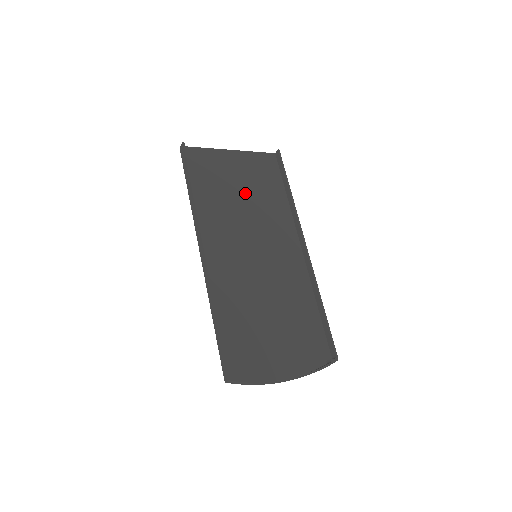
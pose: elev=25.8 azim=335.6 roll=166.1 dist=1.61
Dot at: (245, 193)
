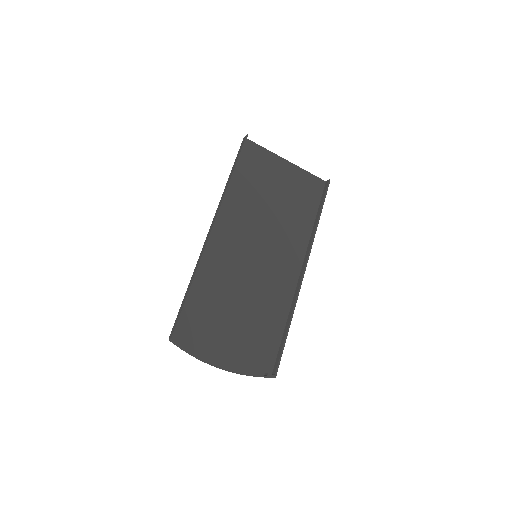
Dot at: (278, 201)
